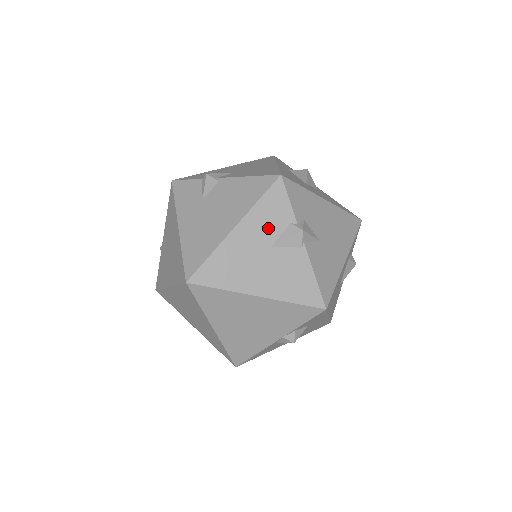
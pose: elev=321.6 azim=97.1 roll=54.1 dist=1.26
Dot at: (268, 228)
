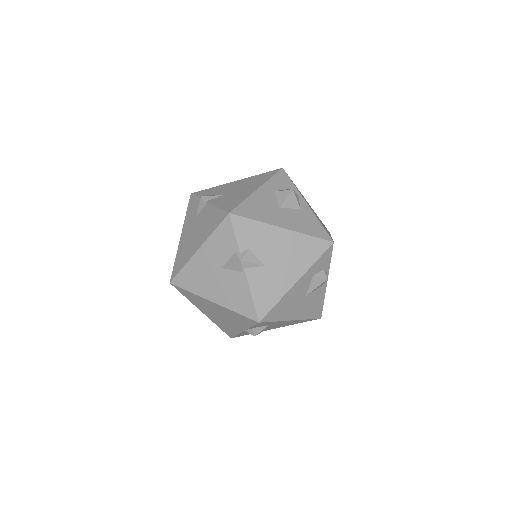
Dot at: (220, 253)
